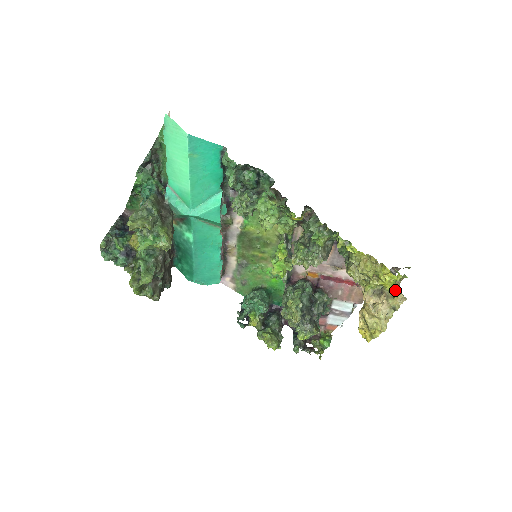
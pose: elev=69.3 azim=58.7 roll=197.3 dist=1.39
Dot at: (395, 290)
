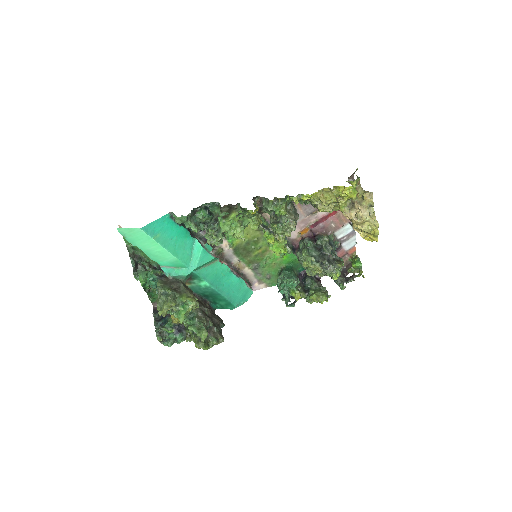
Dot at: (361, 193)
